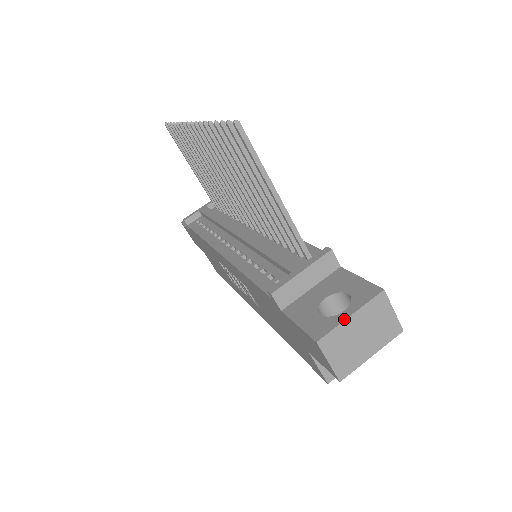
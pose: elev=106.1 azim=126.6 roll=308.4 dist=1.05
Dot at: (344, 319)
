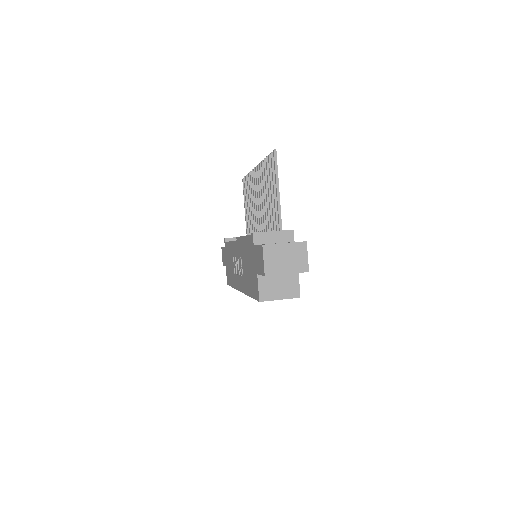
Dot at: (281, 243)
